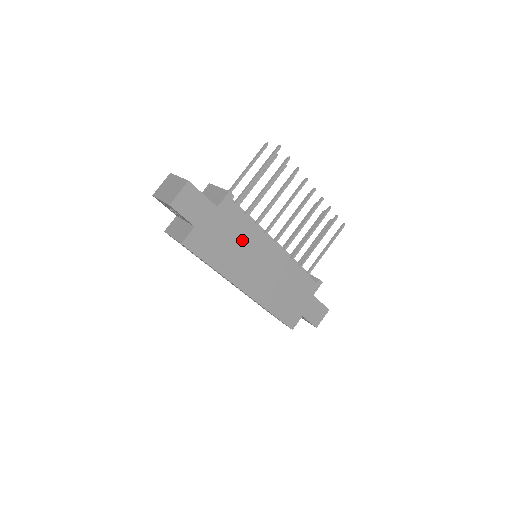
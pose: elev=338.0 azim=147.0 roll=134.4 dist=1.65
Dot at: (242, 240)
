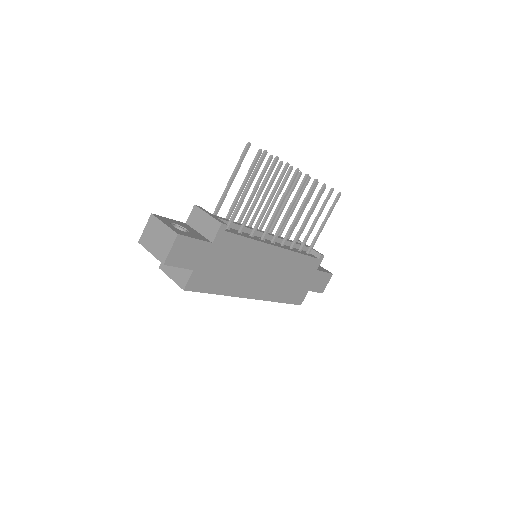
Dot at: (242, 259)
